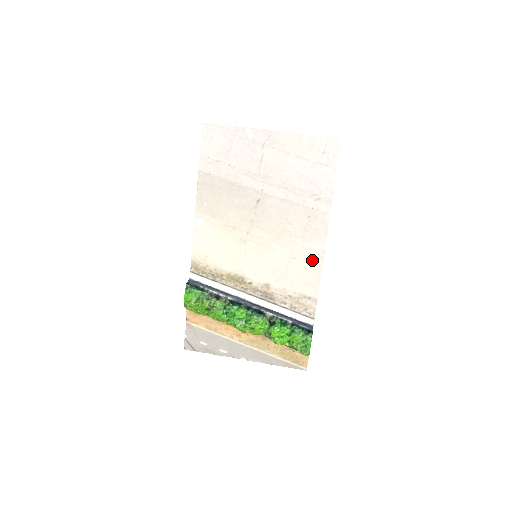
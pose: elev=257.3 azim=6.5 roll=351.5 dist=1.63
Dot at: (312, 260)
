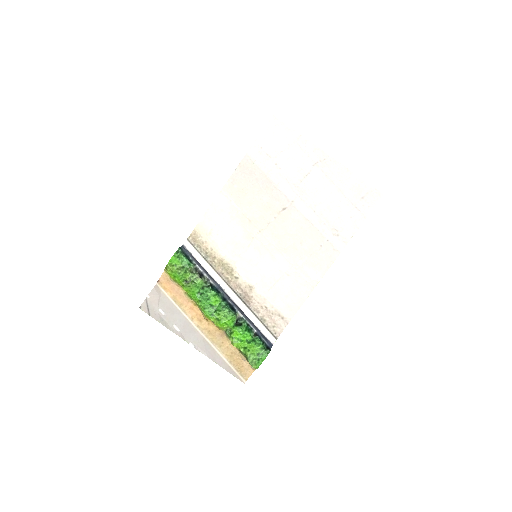
Dot at: (303, 285)
